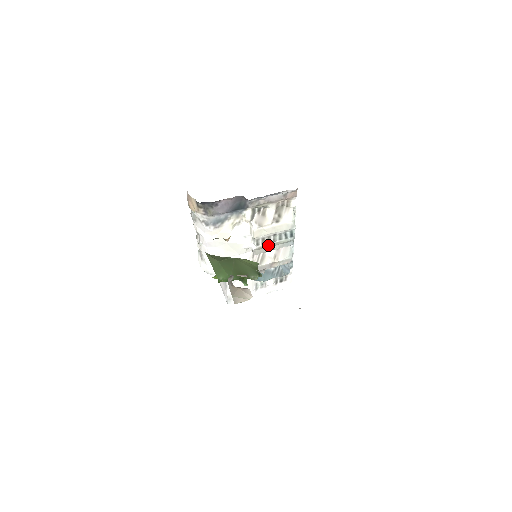
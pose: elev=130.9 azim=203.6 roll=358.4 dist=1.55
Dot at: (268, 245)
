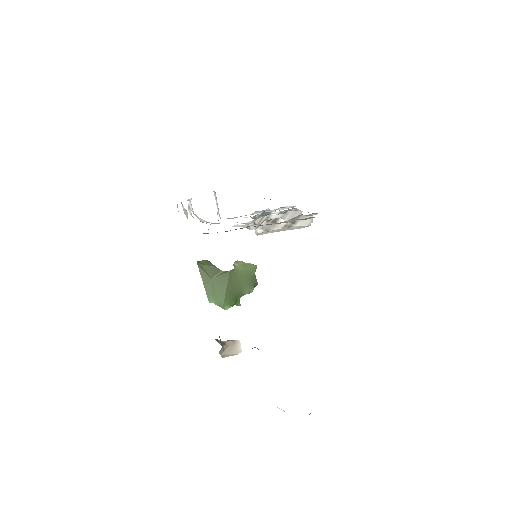
Dot at: occluded
